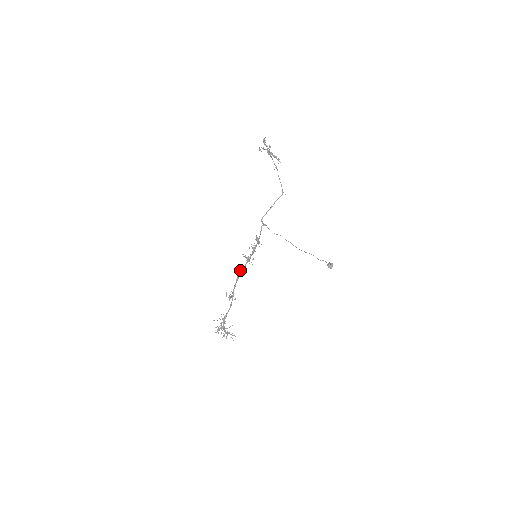
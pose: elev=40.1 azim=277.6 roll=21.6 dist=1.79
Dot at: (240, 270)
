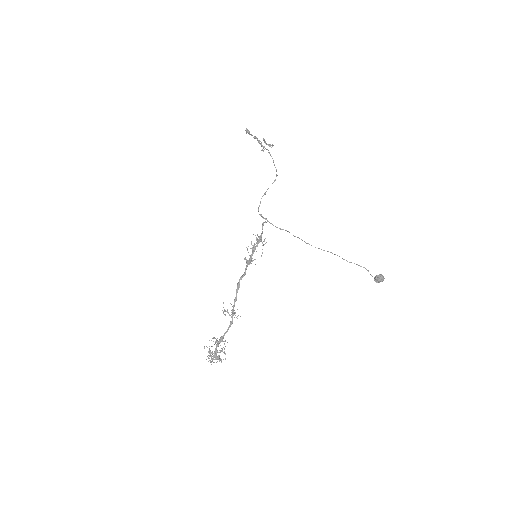
Dot at: (241, 276)
